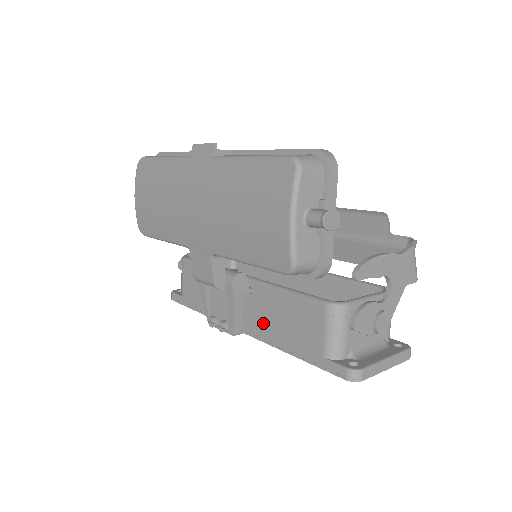
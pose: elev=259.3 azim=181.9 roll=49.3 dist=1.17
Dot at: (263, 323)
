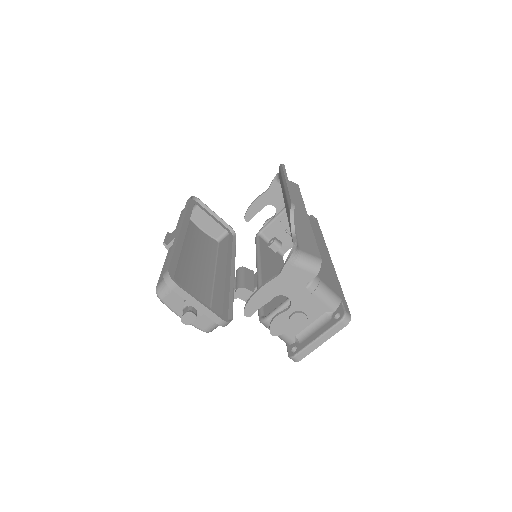
Dot at: occluded
